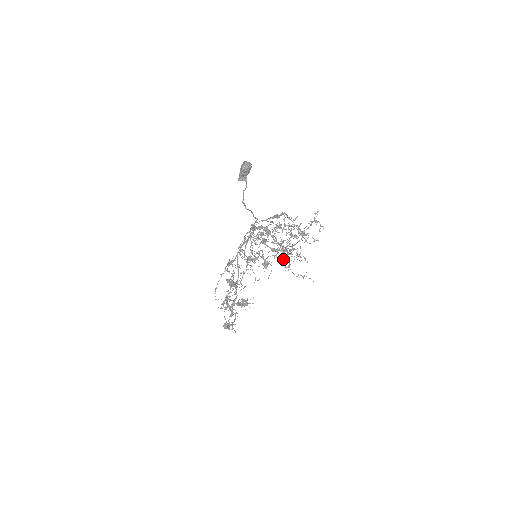
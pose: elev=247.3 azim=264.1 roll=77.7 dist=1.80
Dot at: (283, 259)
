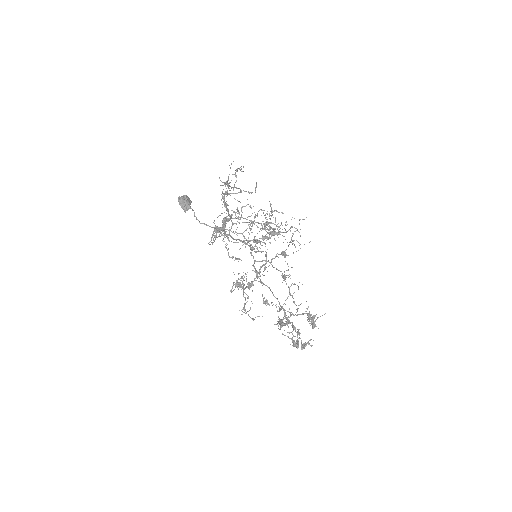
Dot at: occluded
